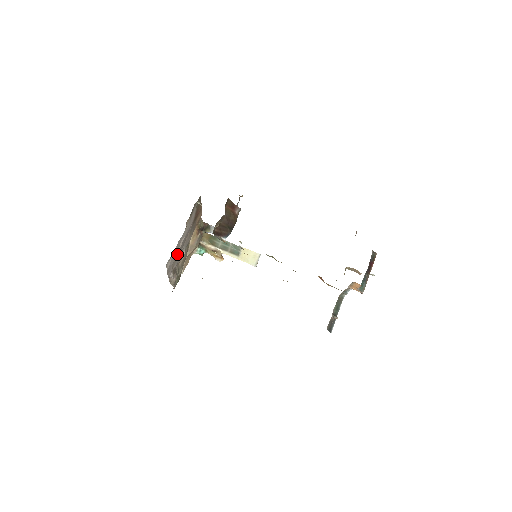
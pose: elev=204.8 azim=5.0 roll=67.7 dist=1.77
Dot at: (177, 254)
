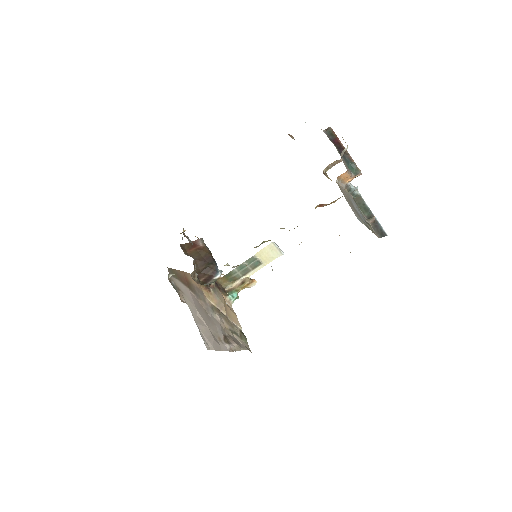
Dot at: (209, 328)
